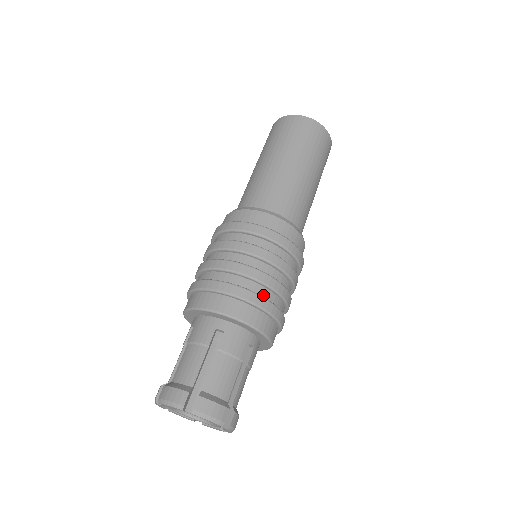
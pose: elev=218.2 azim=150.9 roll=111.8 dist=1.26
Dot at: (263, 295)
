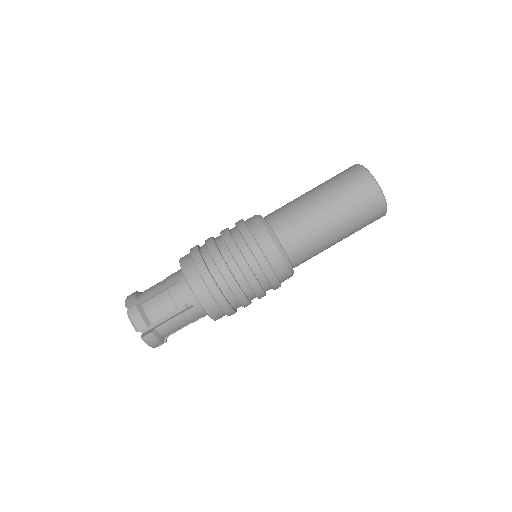
Dot at: (233, 304)
